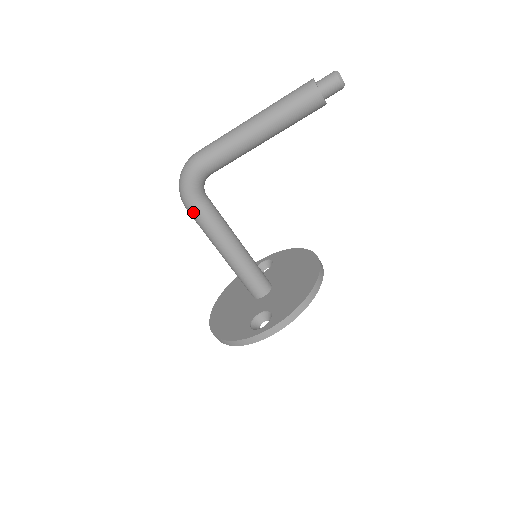
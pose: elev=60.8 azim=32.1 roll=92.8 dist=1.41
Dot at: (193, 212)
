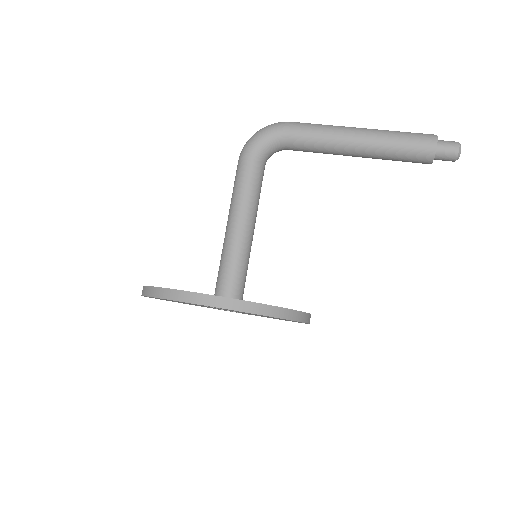
Dot at: (244, 162)
